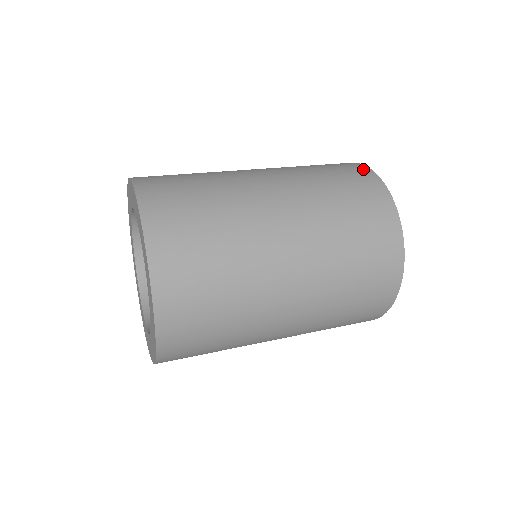
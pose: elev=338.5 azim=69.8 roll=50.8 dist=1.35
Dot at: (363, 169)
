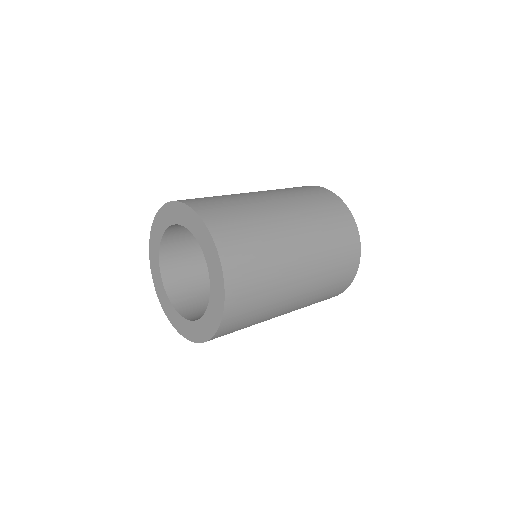
Dot at: (347, 212)
